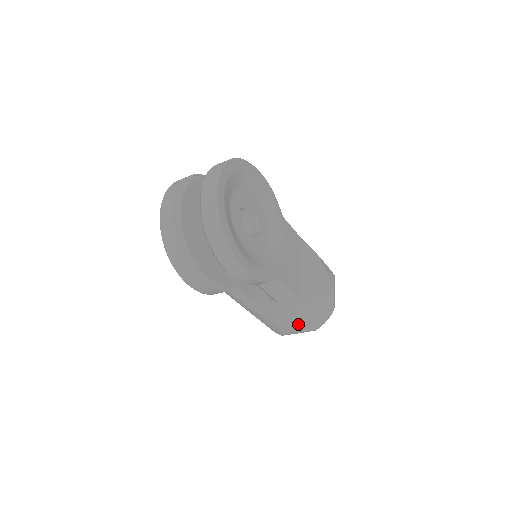
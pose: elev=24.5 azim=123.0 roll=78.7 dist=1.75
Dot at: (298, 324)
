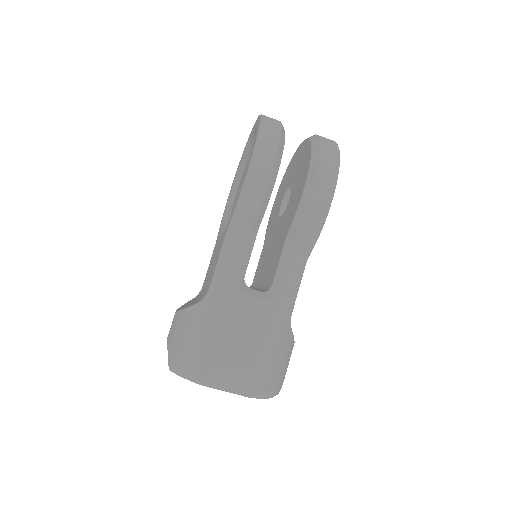
Dot at: (258, 355)
